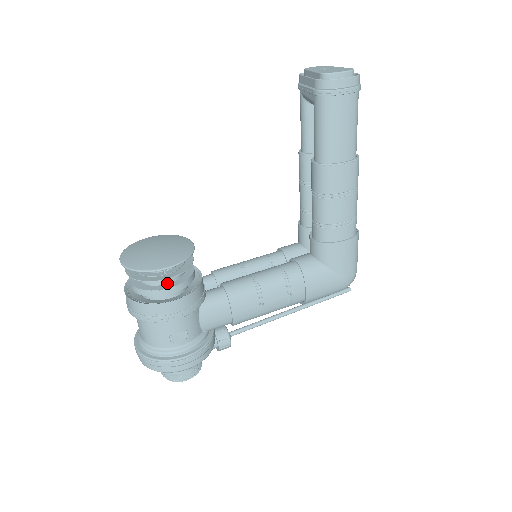
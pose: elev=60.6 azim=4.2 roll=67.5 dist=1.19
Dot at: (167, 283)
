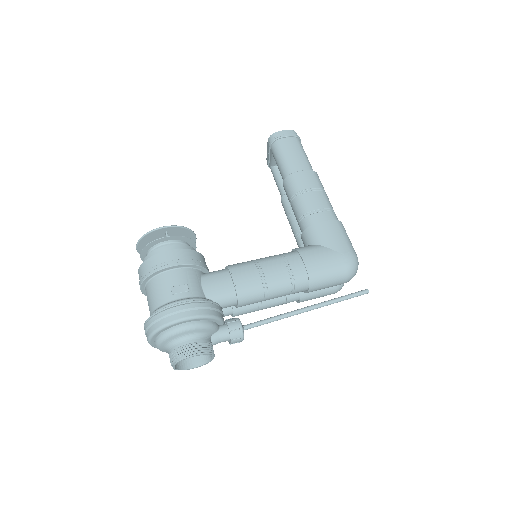
Dot at: occluded
